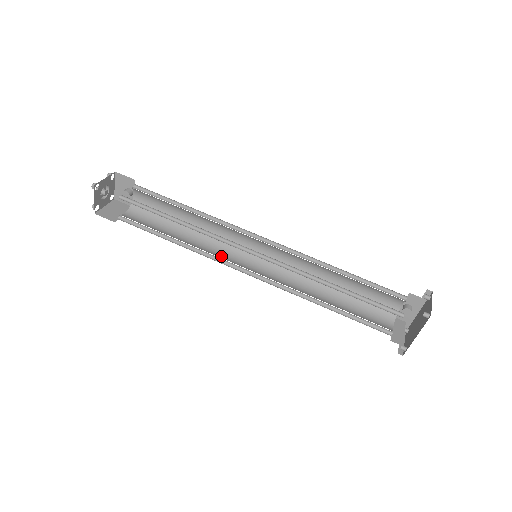
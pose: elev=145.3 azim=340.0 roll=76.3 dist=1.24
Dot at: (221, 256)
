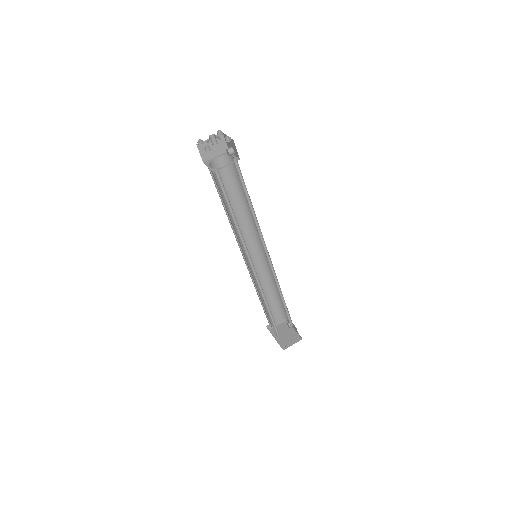
Dot at: (242, 234)
